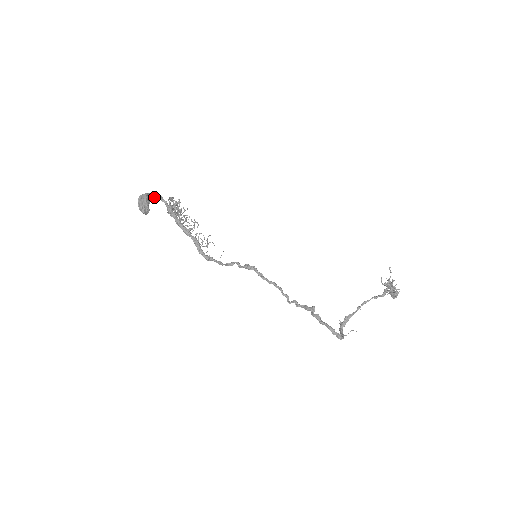
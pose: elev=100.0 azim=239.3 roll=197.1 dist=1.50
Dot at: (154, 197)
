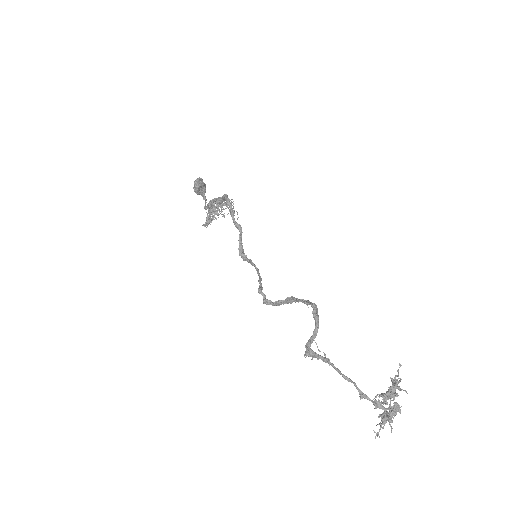
Dot at: occluded
